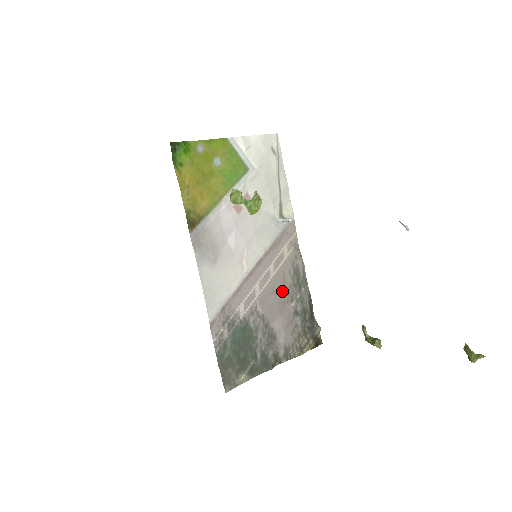
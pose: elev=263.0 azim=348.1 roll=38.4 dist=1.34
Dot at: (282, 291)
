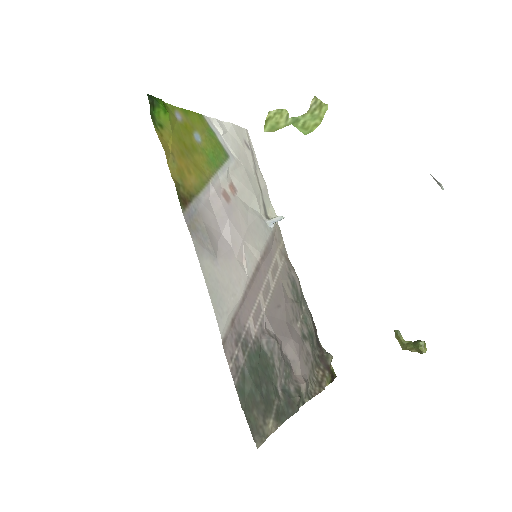
Dot at: (286, 307)
